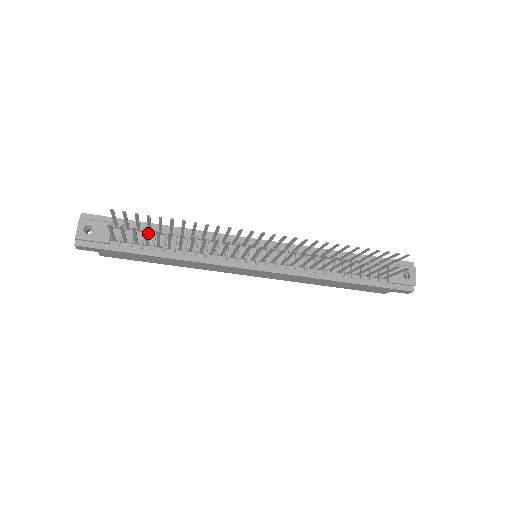
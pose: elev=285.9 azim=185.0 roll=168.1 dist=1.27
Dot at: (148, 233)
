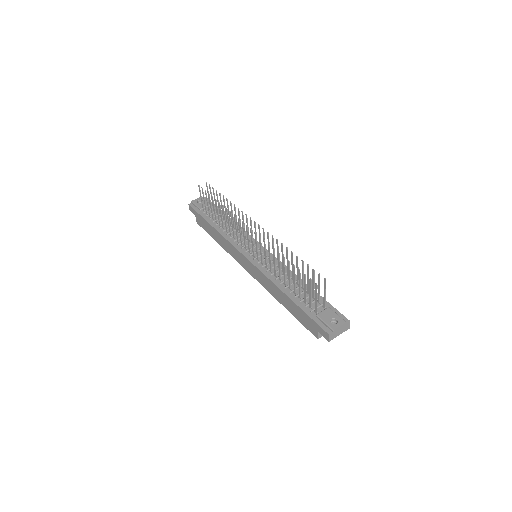
Dot at: (220, 216)
